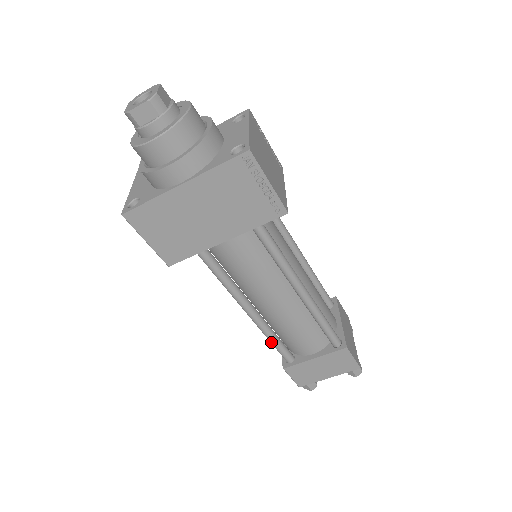
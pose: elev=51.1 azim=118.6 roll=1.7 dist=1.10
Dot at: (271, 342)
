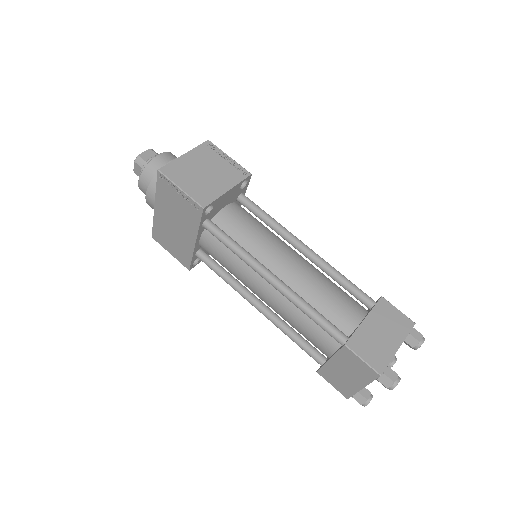
Dot at: (292, 340)
